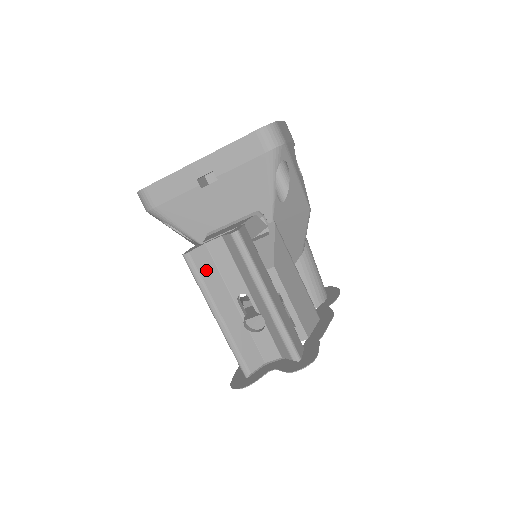
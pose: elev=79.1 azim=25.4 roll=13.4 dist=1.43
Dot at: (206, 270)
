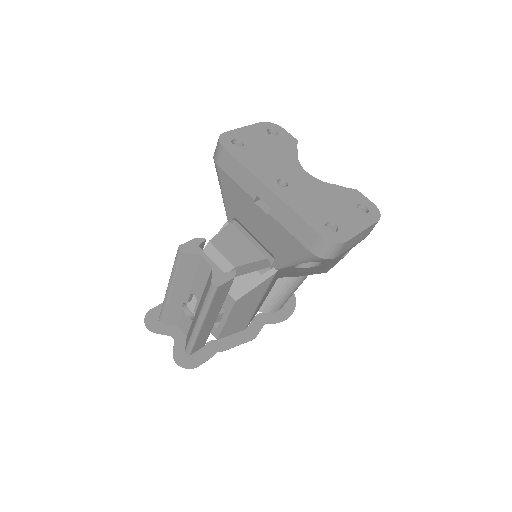
Dot at: (186, 267)
